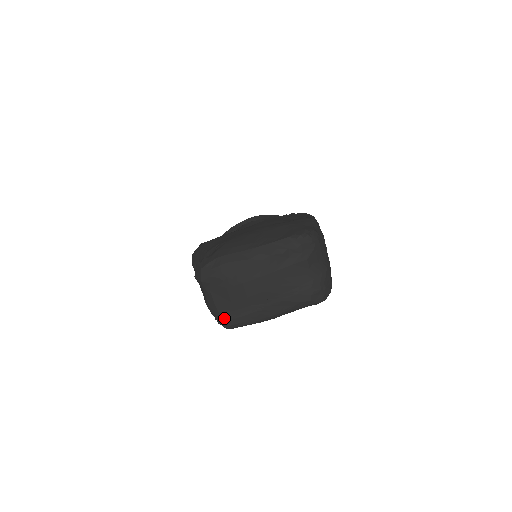
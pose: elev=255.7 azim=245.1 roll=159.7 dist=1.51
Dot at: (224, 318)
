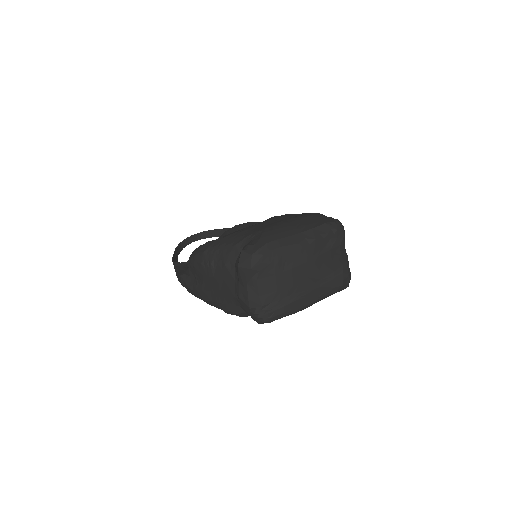
Dot at: (267, 310)
